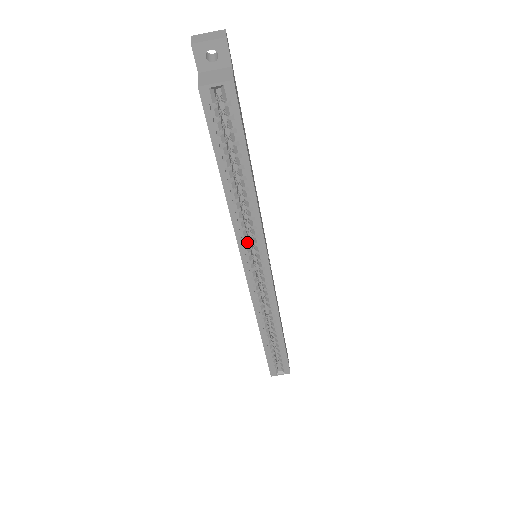
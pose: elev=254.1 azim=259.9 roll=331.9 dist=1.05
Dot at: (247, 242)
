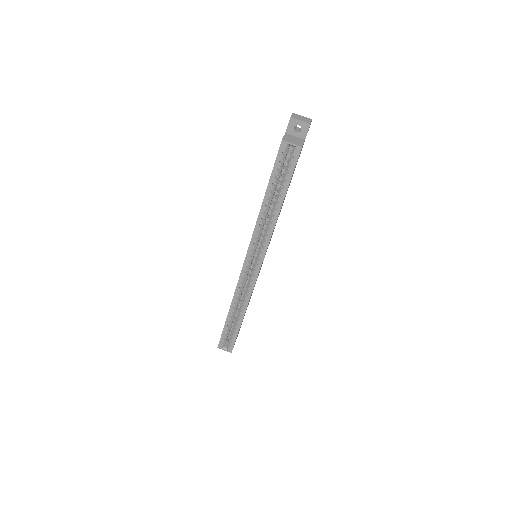
Dot at: (257, 241)
